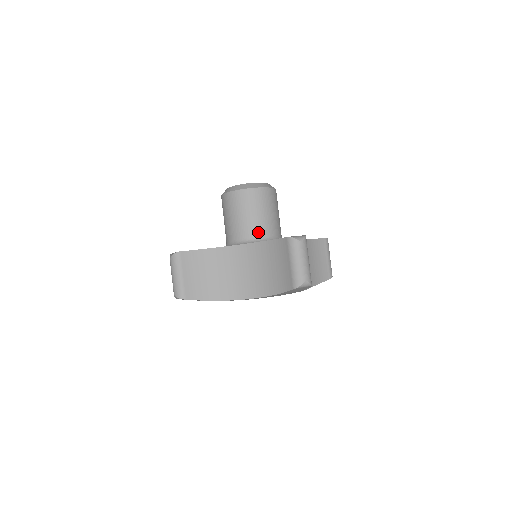
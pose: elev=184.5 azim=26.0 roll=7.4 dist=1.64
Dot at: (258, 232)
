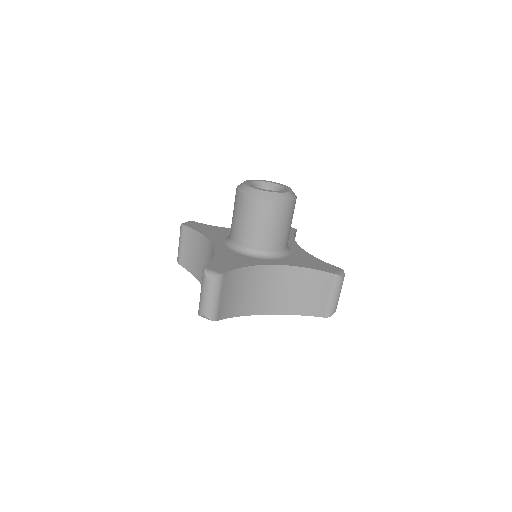
Dot at: (239, 239)
